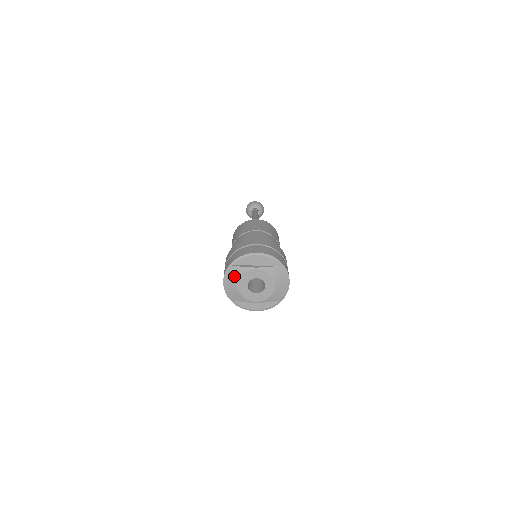
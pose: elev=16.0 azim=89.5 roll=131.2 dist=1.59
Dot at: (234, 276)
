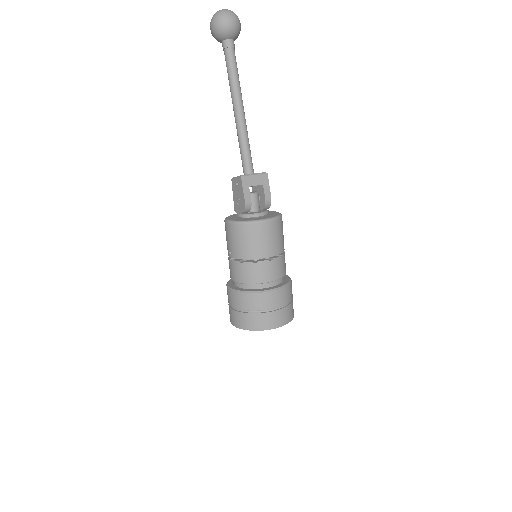
Dot at: occluded
